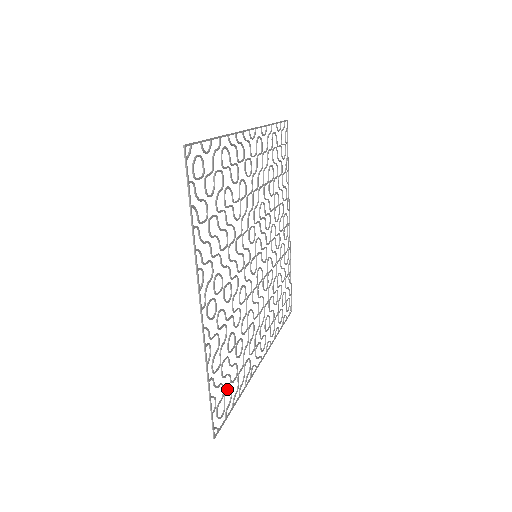
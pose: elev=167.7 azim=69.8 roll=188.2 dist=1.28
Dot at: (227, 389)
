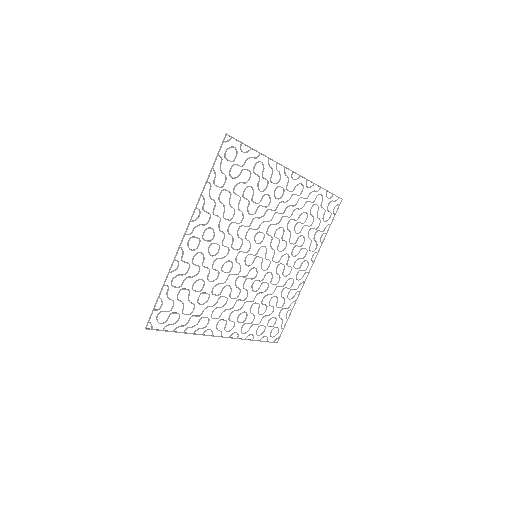
Dot at: (176, 312)
